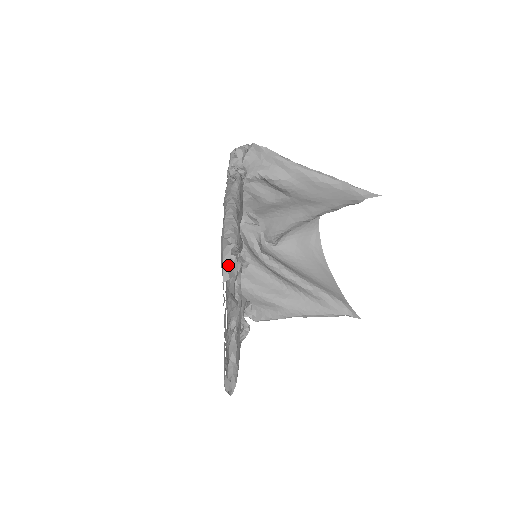
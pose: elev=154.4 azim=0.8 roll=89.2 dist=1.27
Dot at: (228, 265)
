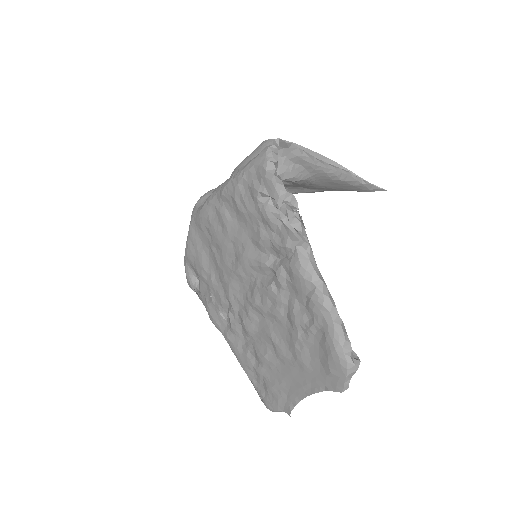
Dot at: (350, 378)
